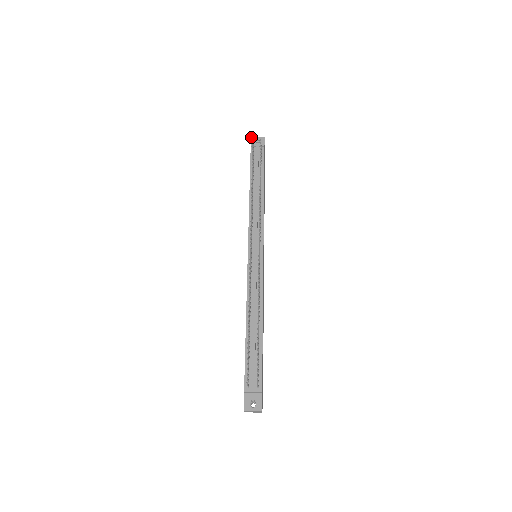
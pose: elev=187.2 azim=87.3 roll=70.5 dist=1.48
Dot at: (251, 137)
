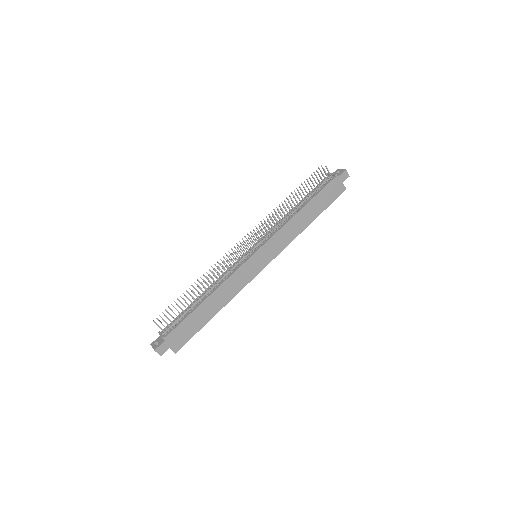
Dot at: occluded
